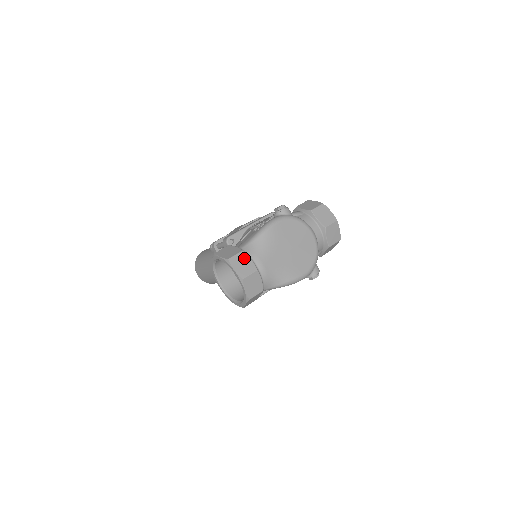
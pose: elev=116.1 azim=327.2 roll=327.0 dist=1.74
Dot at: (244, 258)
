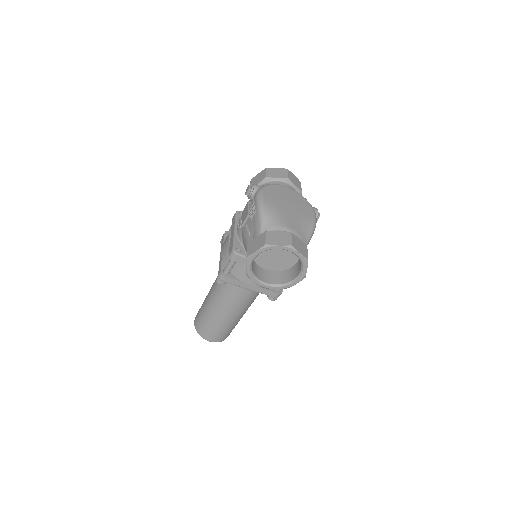
Dot at: (273, 234)
